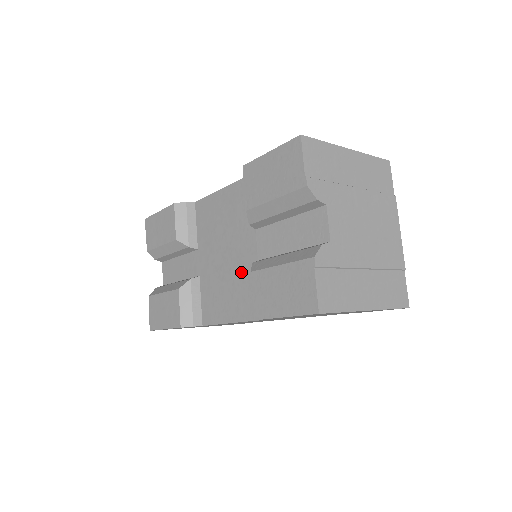
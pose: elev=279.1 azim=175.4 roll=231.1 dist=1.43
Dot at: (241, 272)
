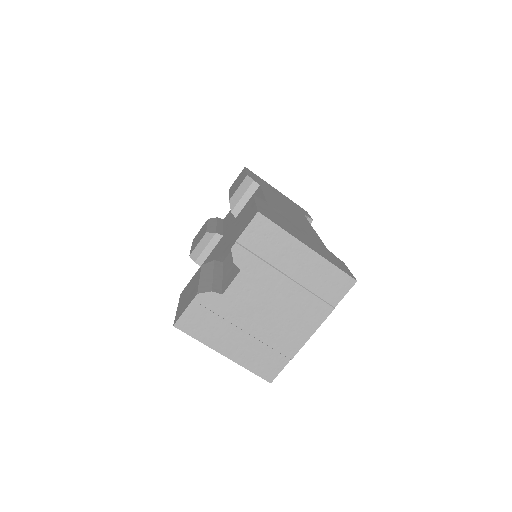
Dot at: (219, 258)
